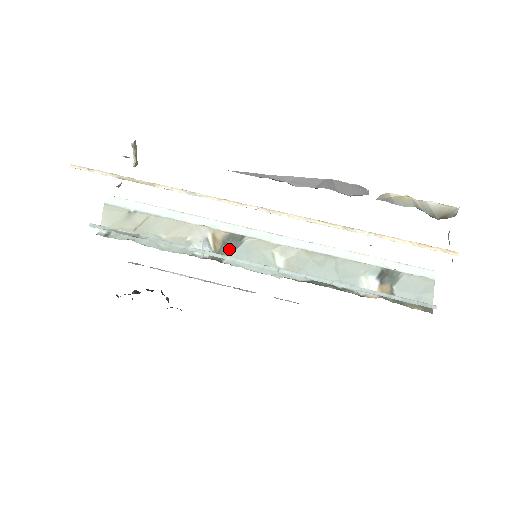
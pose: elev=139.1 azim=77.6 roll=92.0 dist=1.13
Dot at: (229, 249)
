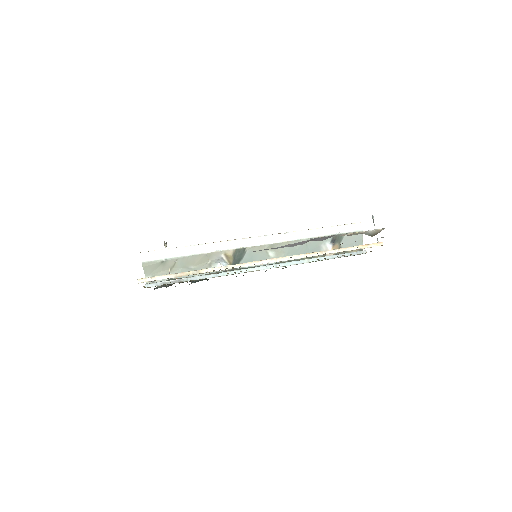
Dot at: (238, 259)
